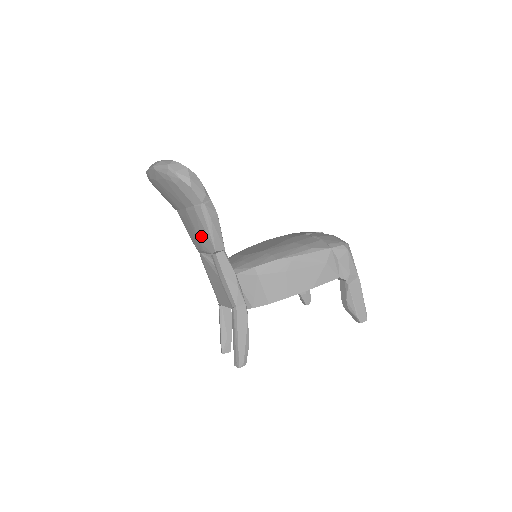
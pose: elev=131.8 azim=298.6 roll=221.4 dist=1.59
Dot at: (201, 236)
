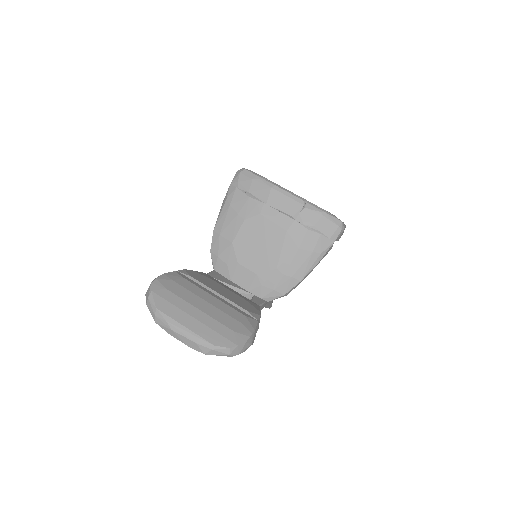
Dot at: occluded
